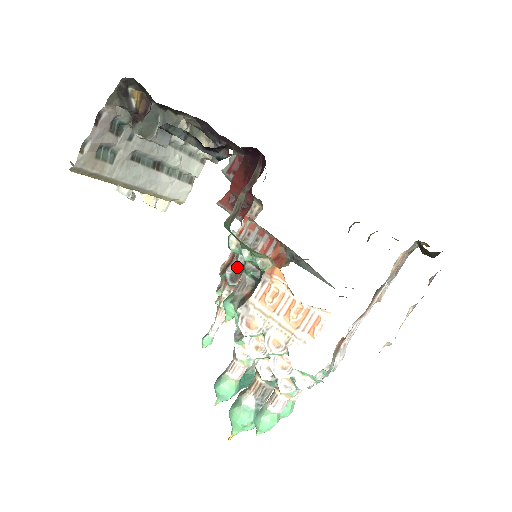
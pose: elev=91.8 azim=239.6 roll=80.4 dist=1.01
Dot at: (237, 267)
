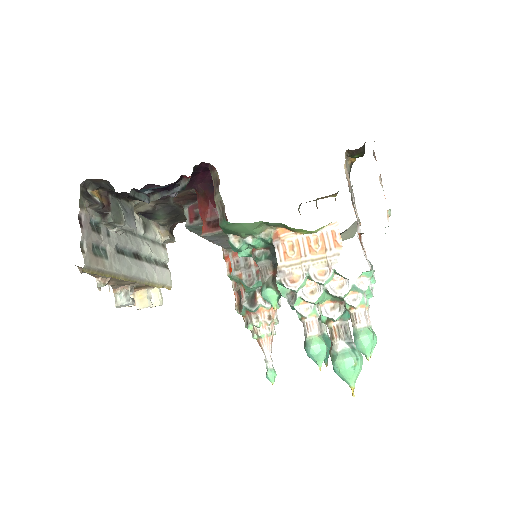
Dot at: (248, 294)
